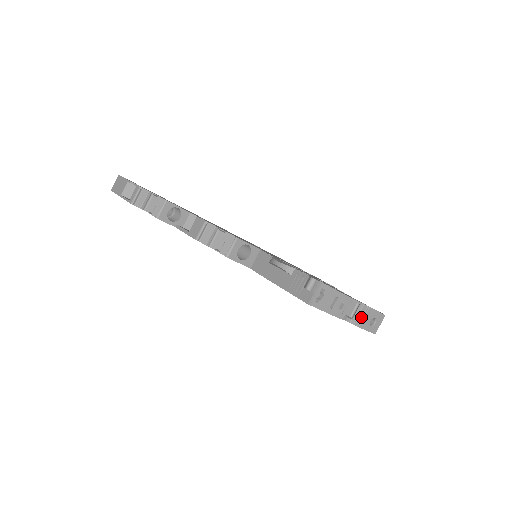
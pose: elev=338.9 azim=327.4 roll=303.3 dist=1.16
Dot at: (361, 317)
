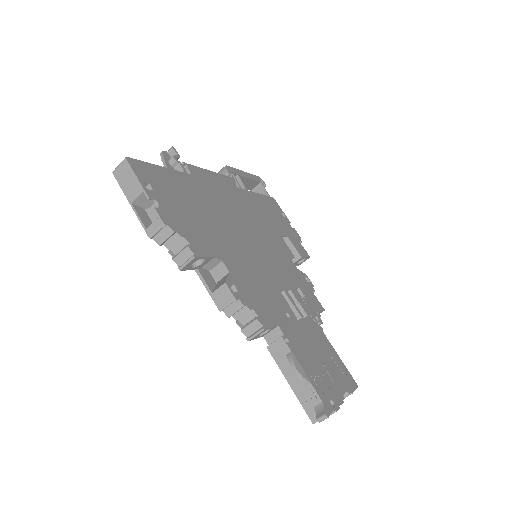
Dot at: occluded
